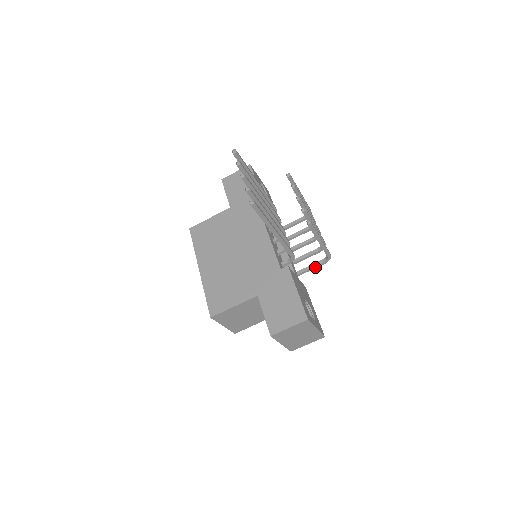
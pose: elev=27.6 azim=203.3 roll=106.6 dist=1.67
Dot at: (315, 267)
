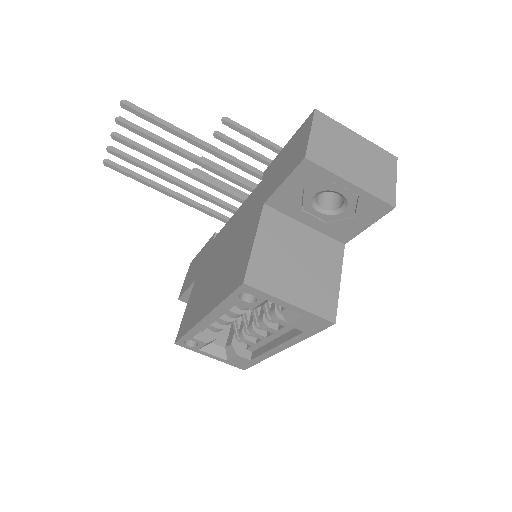
Dot at: occluded
